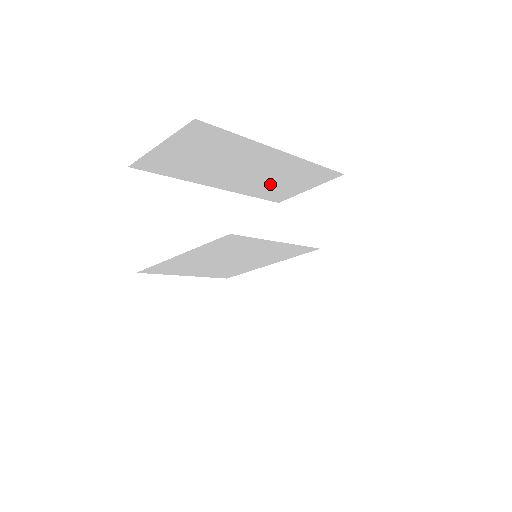
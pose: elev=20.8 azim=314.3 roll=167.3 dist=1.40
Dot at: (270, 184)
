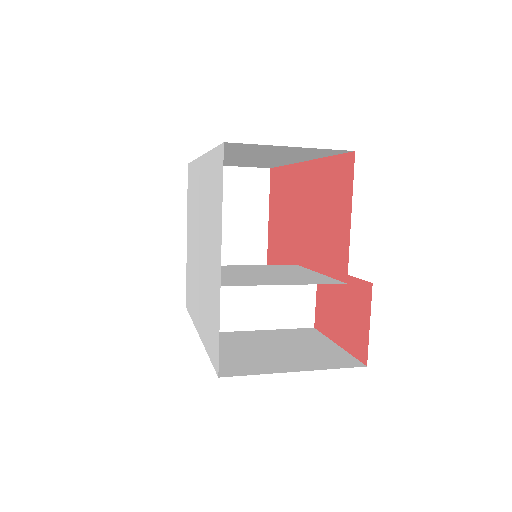
Dot at: (229, 161)
